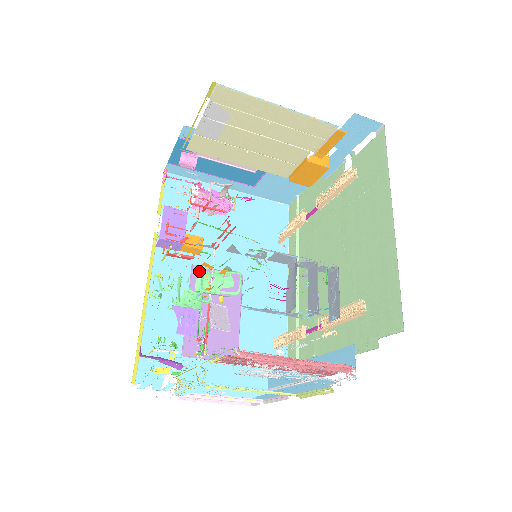
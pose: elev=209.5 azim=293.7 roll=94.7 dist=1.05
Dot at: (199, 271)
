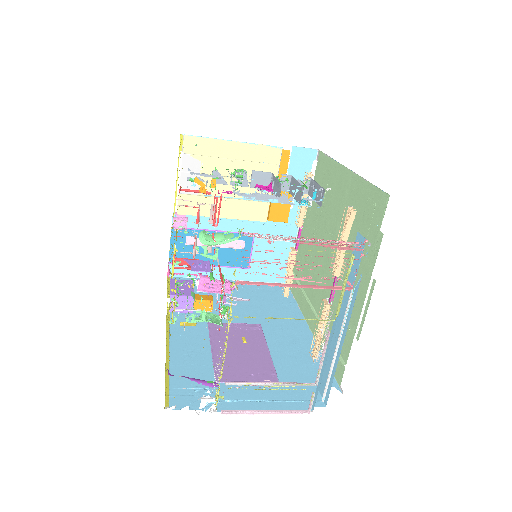
Dot at: (216, 325)
